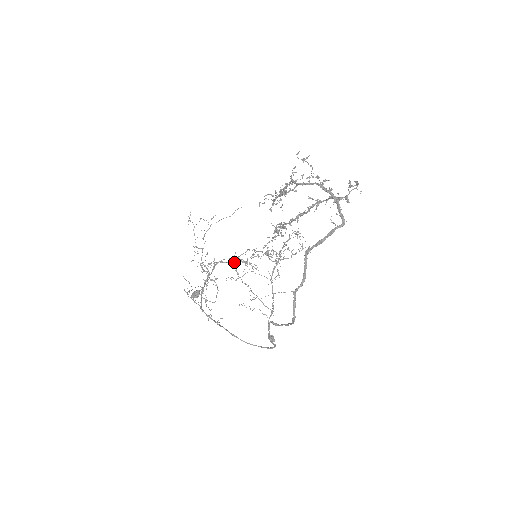
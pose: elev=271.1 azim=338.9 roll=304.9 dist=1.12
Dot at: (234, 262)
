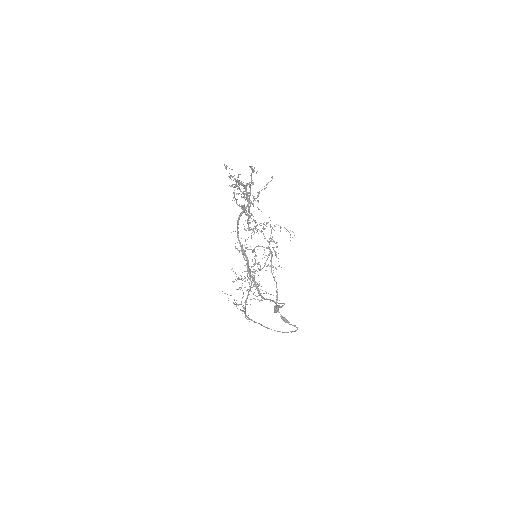
Dot at: occluded
